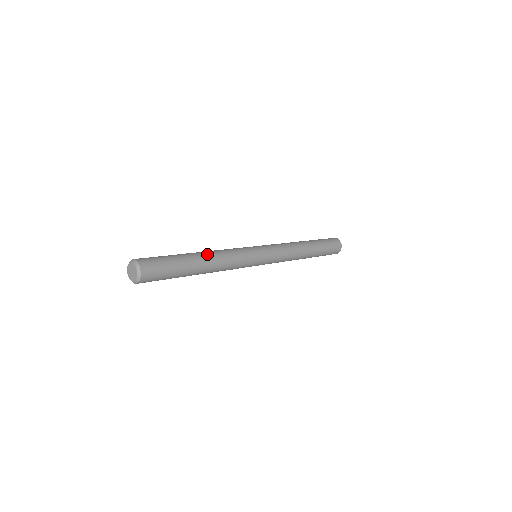
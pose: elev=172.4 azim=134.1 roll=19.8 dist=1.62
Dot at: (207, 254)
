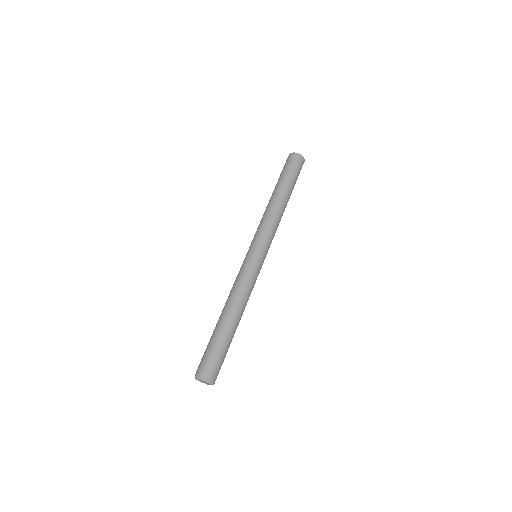
Dot at: (229, 309)
